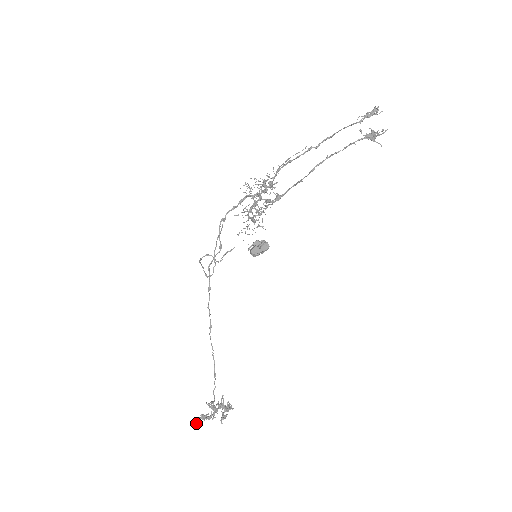
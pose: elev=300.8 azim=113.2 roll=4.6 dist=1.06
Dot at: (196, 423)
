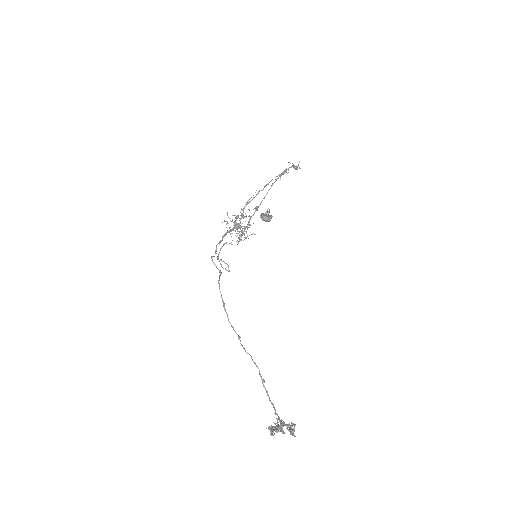
Dot at: (271, 434)
